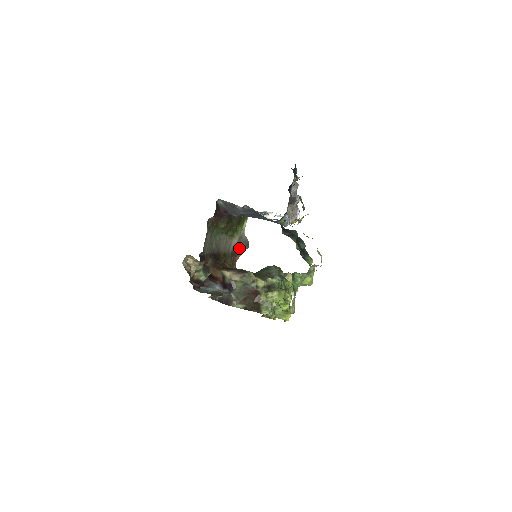
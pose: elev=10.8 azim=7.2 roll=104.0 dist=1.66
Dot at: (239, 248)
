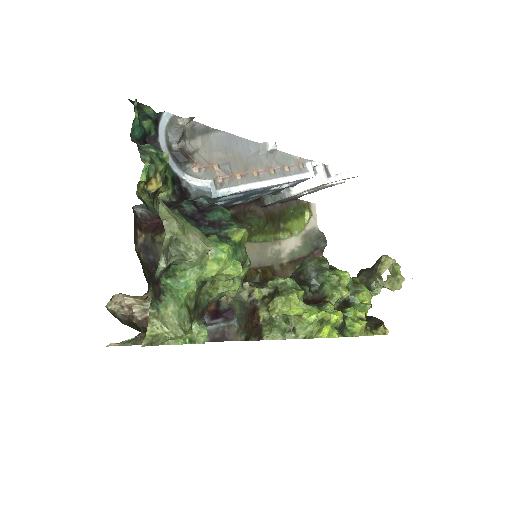
Dot at: (314, 250)
